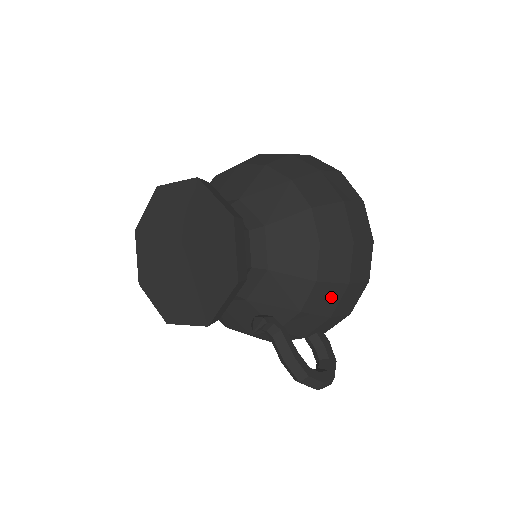
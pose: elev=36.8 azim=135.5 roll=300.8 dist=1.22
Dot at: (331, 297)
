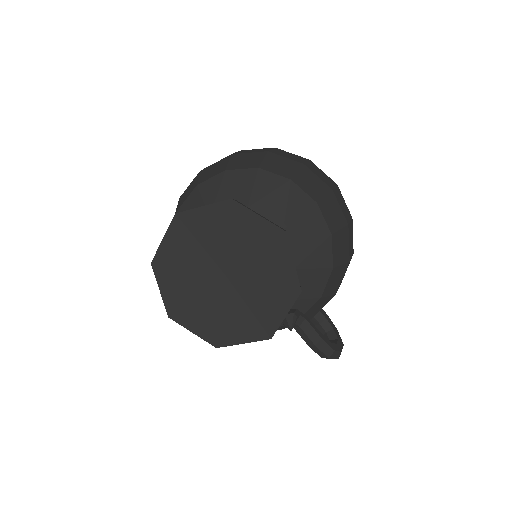
Dot at: (339, 277)
